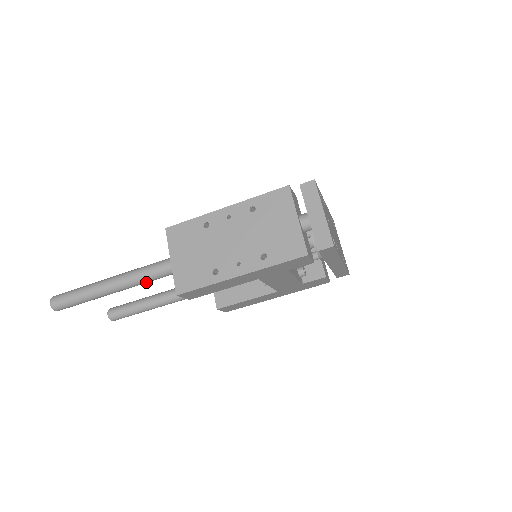
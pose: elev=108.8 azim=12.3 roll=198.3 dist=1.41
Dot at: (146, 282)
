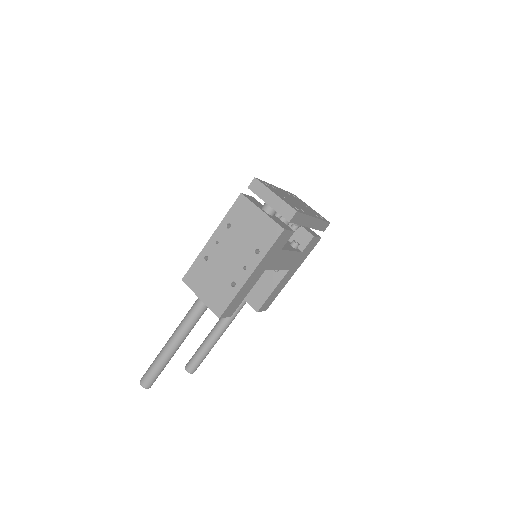
Dot at: (194, 325)
